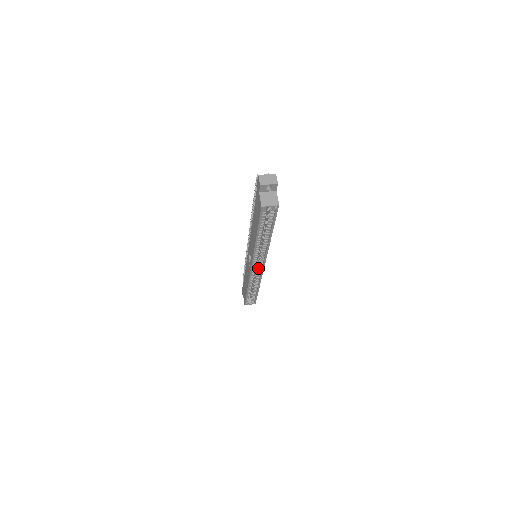
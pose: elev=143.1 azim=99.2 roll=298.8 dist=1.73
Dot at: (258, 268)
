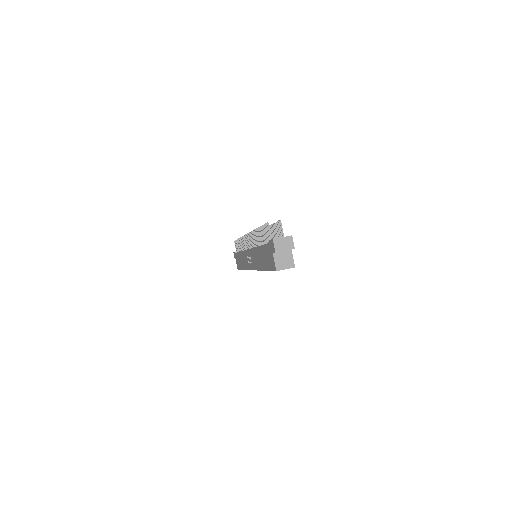
Dot at: occluded
